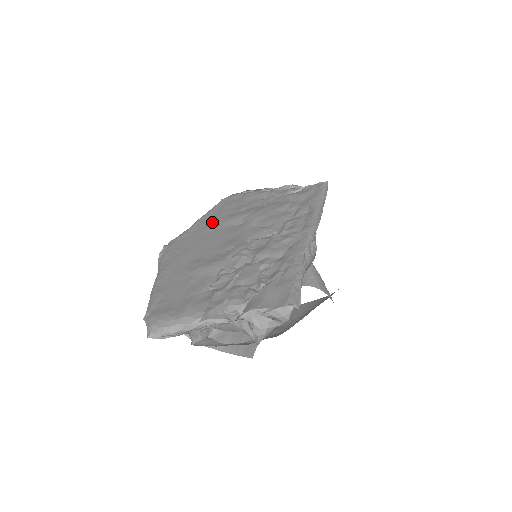
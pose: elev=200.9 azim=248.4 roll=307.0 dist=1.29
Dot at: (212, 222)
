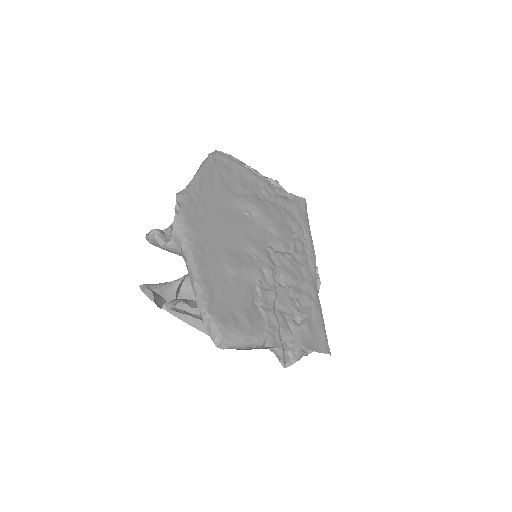
Dot at: (218, 192)
